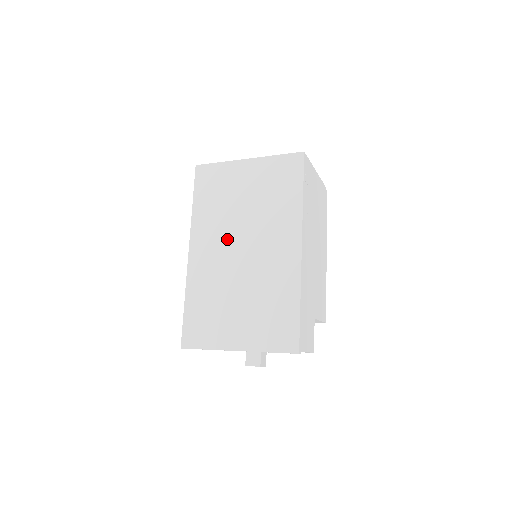
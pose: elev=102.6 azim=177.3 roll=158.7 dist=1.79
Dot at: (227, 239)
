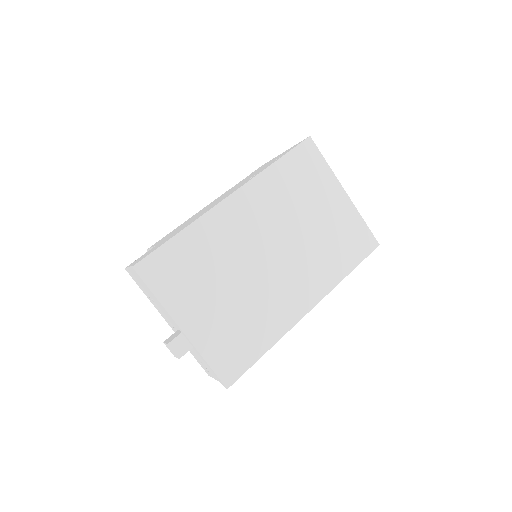
Dot at: (270, 229)
